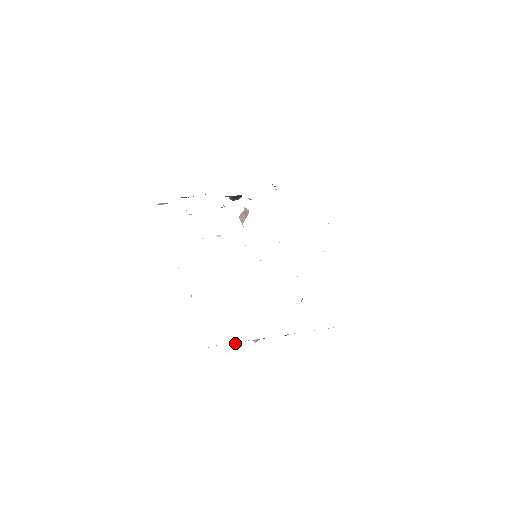
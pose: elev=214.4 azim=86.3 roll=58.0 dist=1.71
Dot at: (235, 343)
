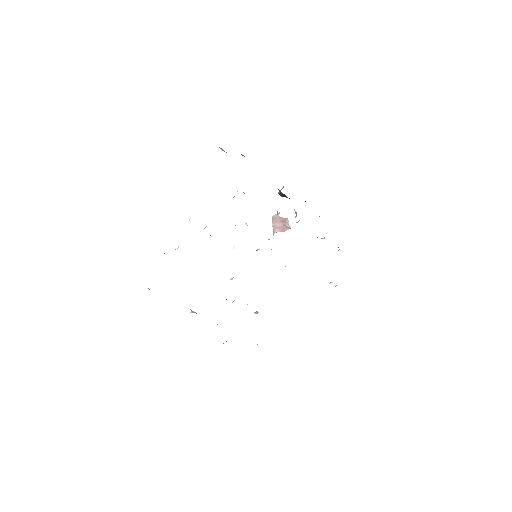
Dot at: occluded
